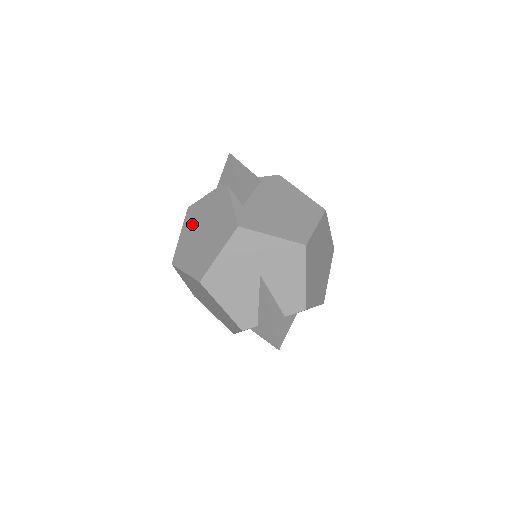
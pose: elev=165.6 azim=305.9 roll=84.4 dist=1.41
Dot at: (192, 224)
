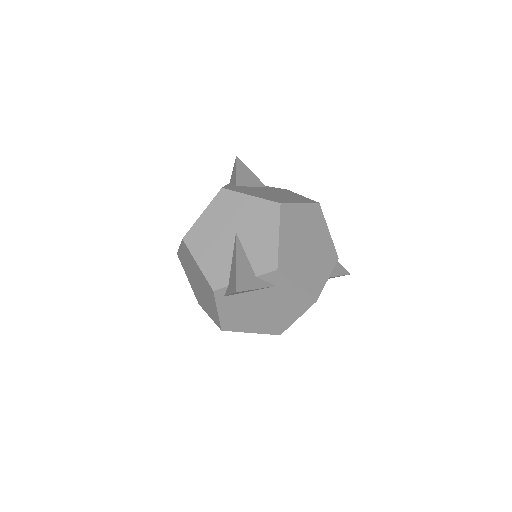
Dot at: occluded
